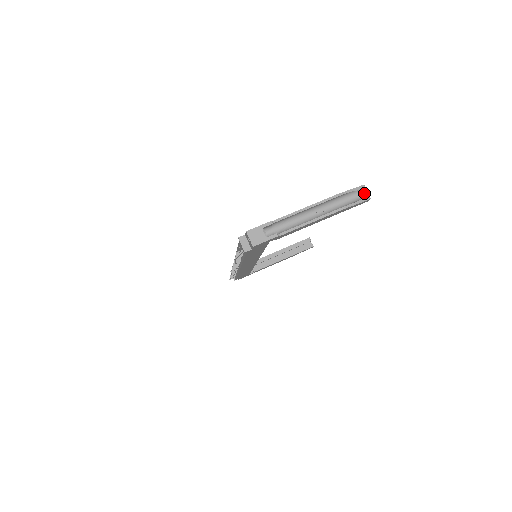
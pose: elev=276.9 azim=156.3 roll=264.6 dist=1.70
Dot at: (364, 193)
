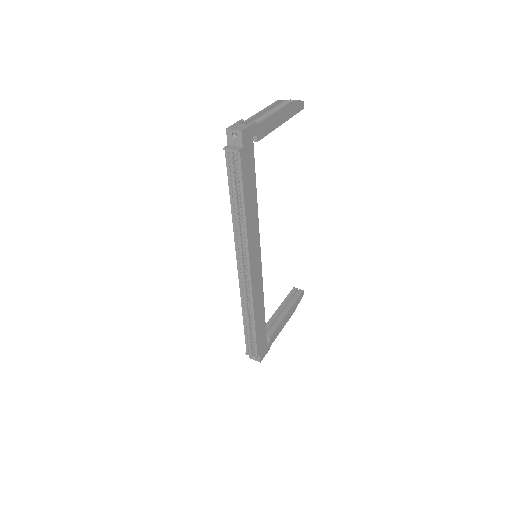
Dot at: occluded
